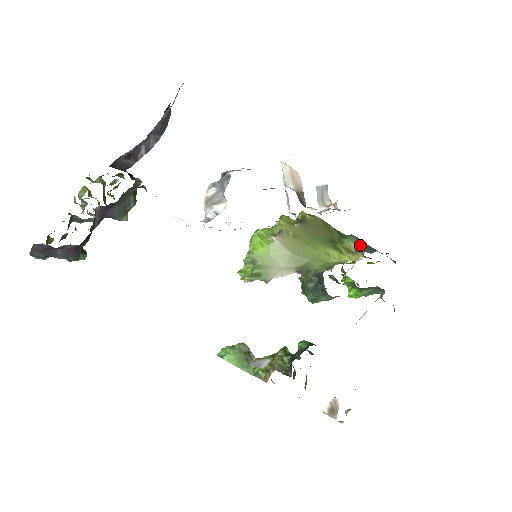
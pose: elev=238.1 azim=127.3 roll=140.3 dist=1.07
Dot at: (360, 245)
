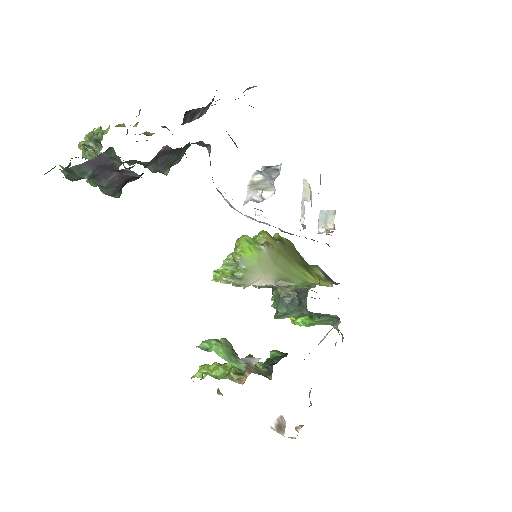
Dot at: (326, 275)
